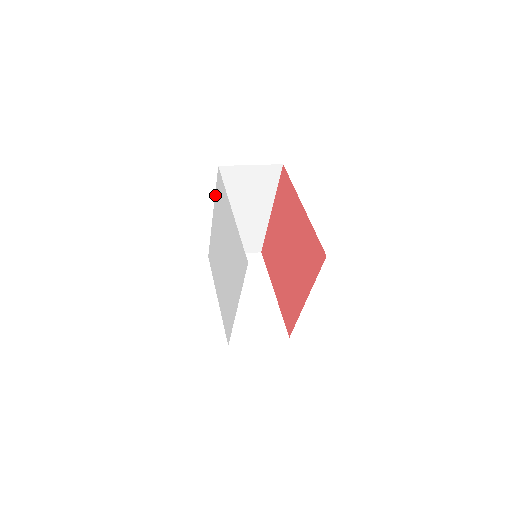
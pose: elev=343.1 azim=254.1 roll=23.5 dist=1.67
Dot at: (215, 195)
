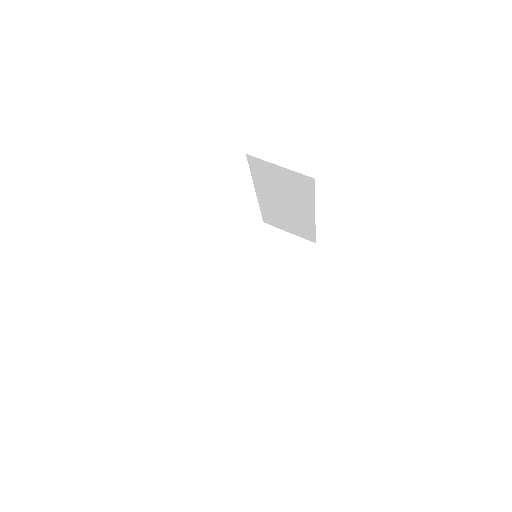
Dot at: occluded
